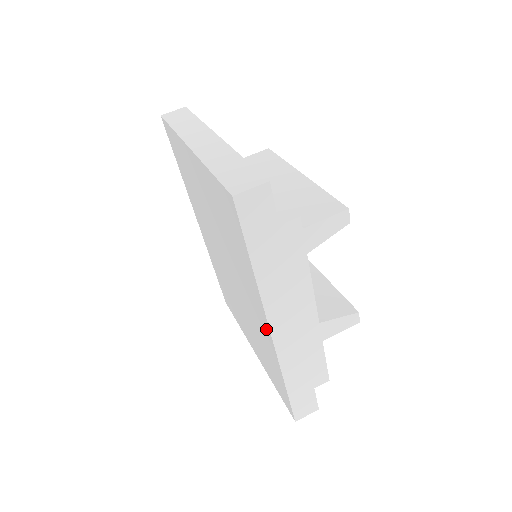
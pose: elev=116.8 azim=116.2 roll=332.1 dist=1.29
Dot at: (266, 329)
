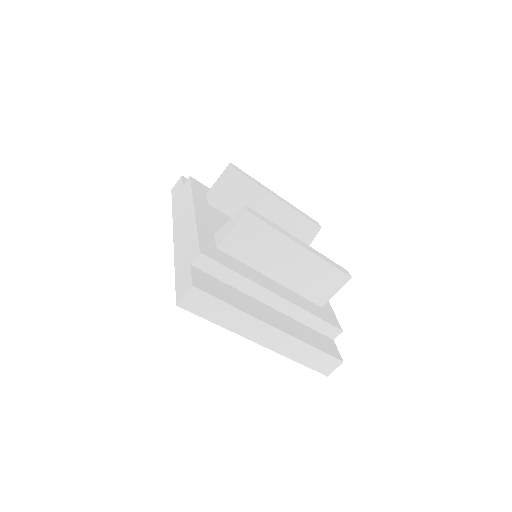
Dot at: occluded
